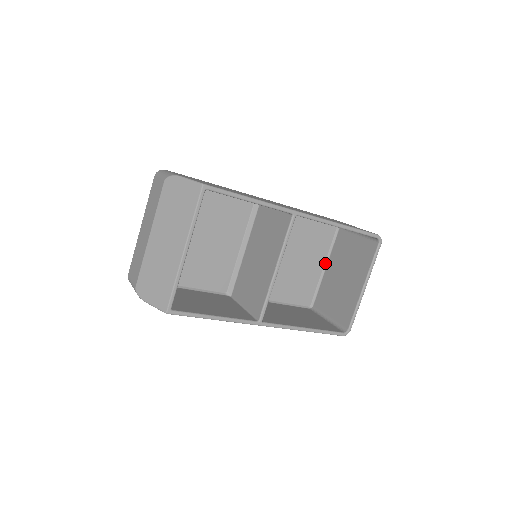
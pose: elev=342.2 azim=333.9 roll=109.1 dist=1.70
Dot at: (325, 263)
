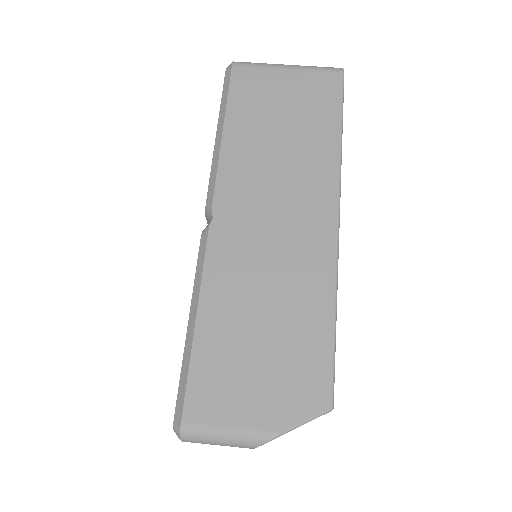
Dot at: occluded
